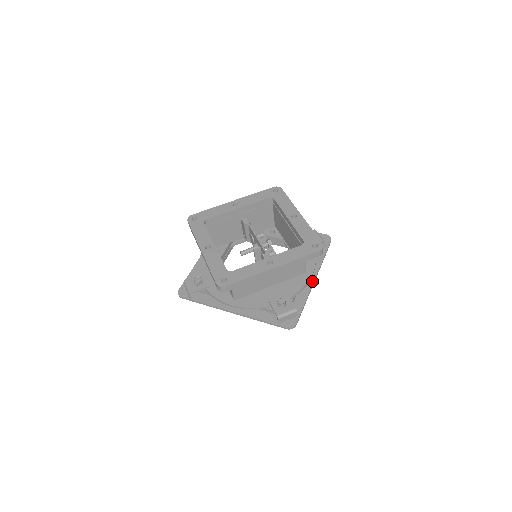
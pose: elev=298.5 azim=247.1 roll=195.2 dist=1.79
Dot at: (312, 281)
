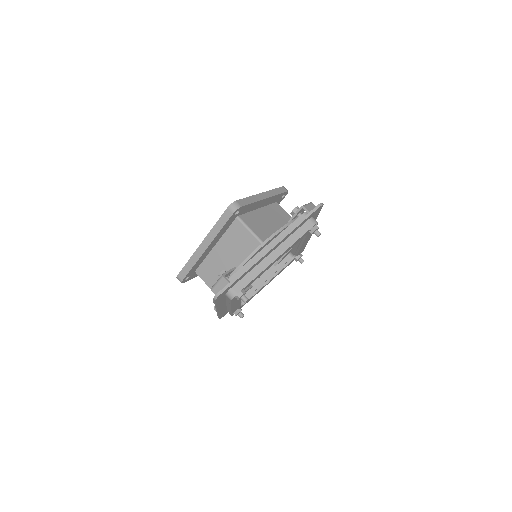
Dot at: occluded
